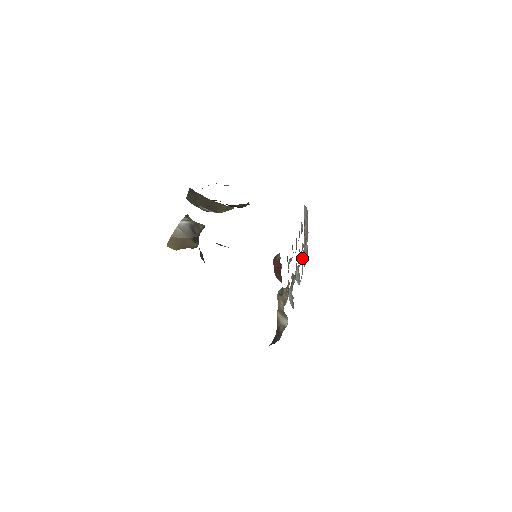
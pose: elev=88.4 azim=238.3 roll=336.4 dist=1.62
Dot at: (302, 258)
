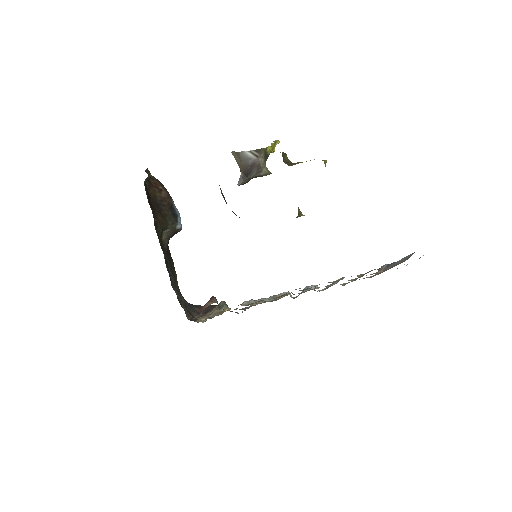
Dot at: (383, 265)
